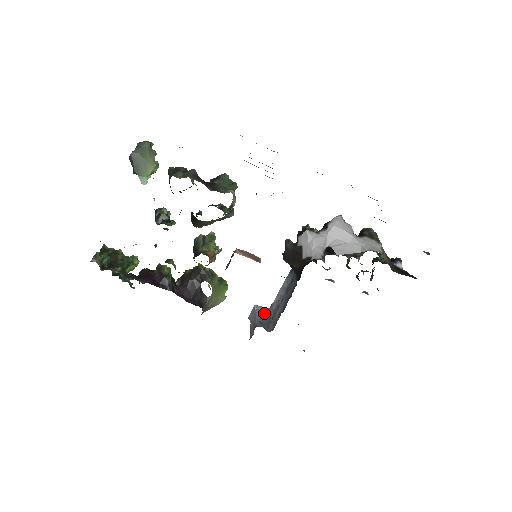
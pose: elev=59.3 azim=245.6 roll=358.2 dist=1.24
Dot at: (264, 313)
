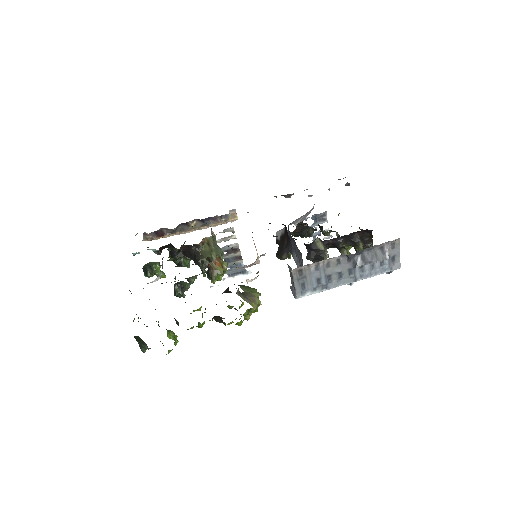
Dot at: occluded
